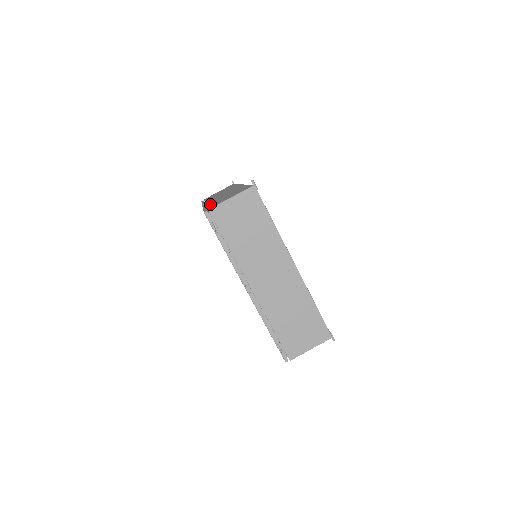
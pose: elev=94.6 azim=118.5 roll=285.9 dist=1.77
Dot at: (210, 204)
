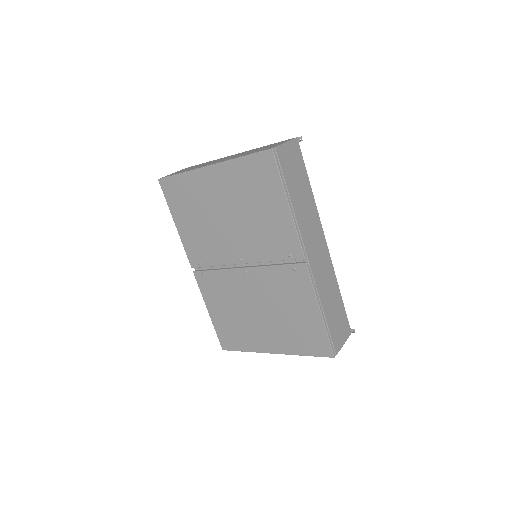
Dot at: occluded
